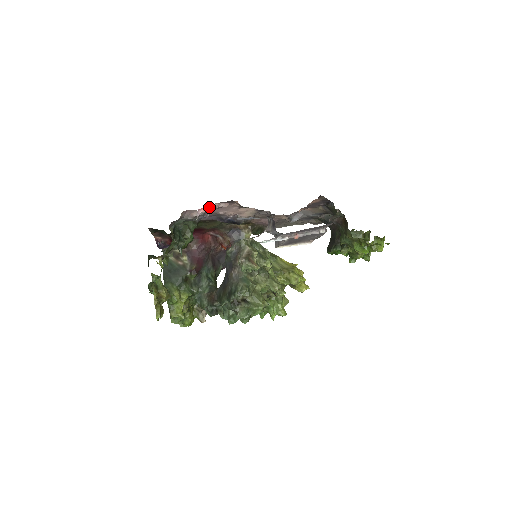
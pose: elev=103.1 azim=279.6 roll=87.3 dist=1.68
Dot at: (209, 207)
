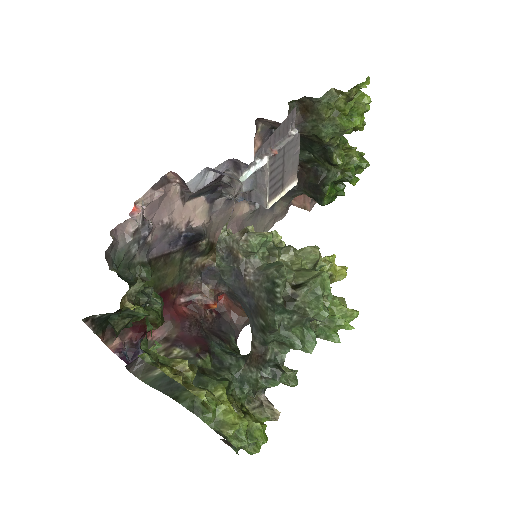
Dot at: (142, 207)
